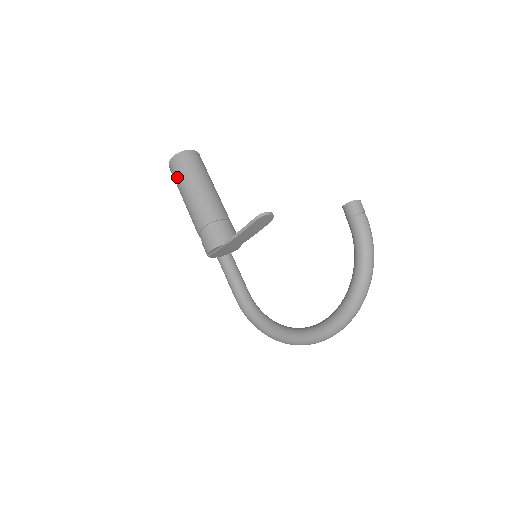
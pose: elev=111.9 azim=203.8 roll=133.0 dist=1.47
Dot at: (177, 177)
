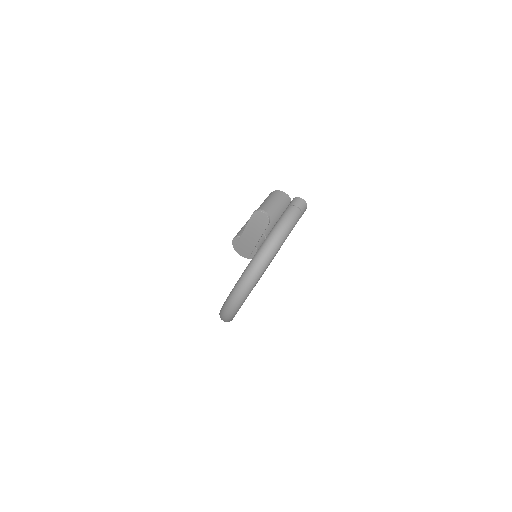
Dot at: occluded
